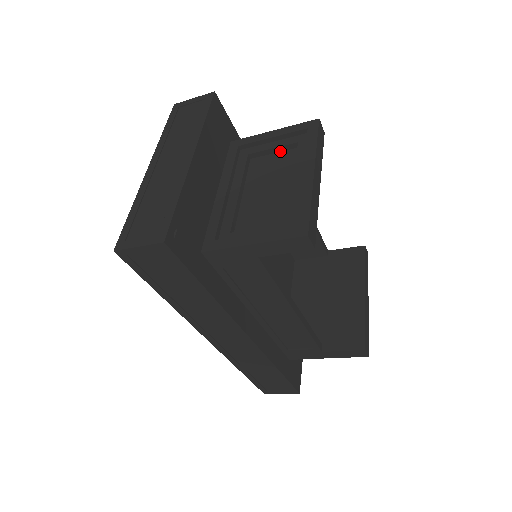
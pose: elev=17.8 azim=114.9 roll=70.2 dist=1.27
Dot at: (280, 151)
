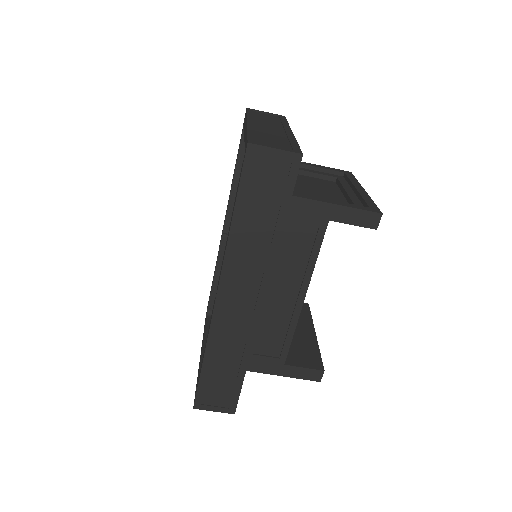
Dot at: (320, 178)
